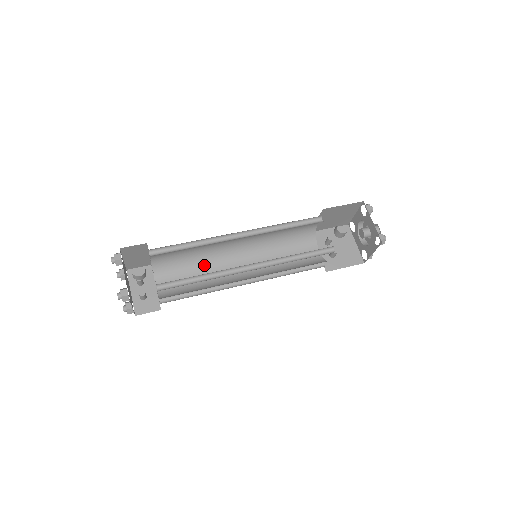
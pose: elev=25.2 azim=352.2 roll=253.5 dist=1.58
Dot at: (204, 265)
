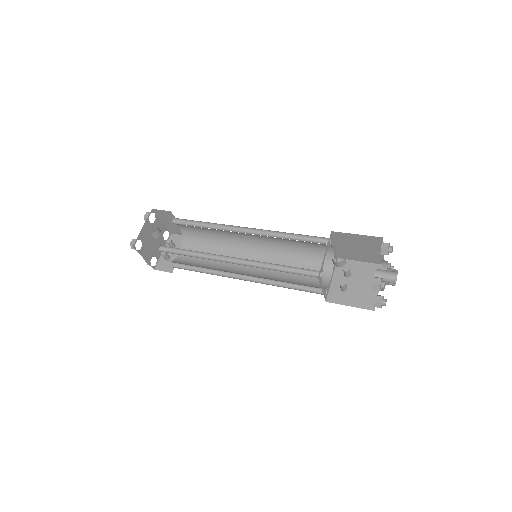
Dot at: (221, 250)
